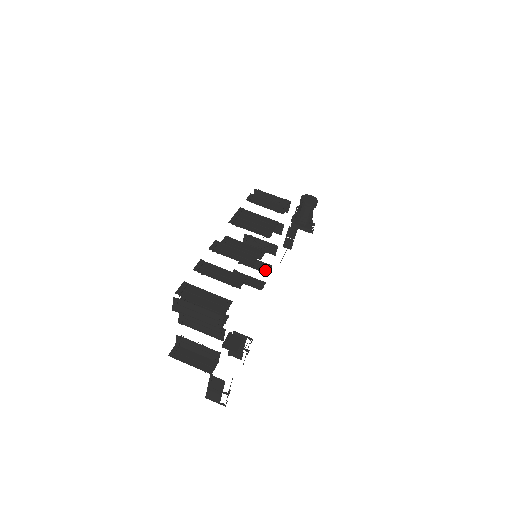
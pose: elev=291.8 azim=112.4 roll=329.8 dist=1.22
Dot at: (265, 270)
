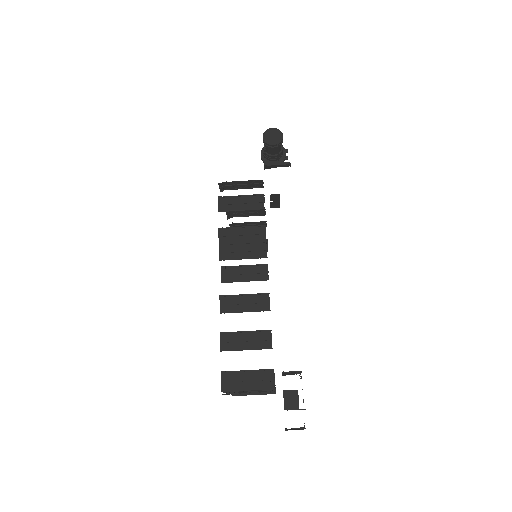
Dot at: occluded
